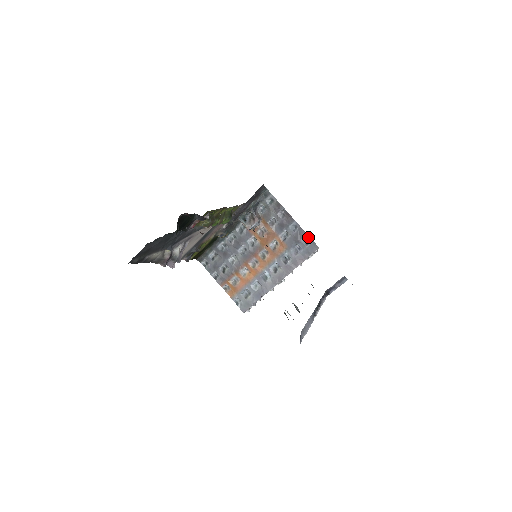
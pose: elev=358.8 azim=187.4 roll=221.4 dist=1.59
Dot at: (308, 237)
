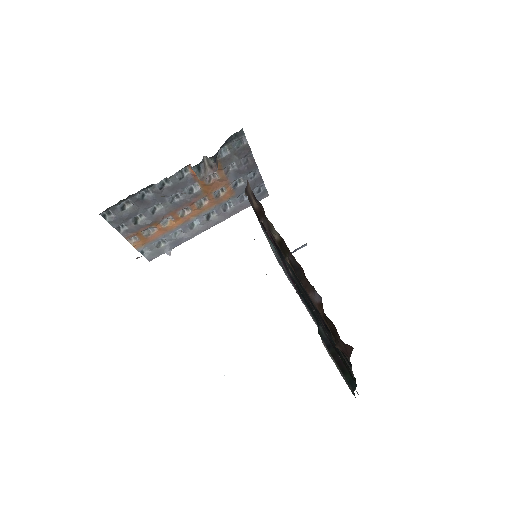
Dot at: (262, 184)
